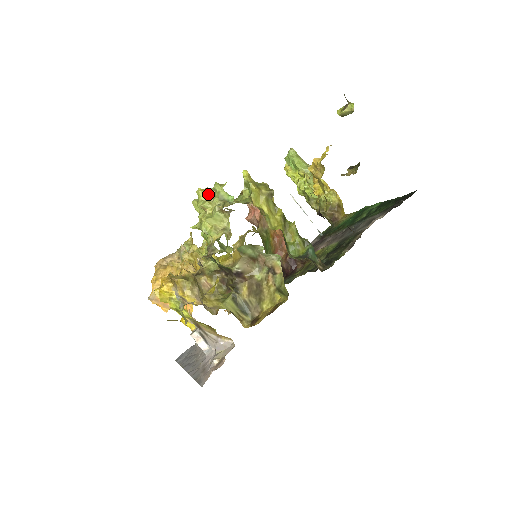
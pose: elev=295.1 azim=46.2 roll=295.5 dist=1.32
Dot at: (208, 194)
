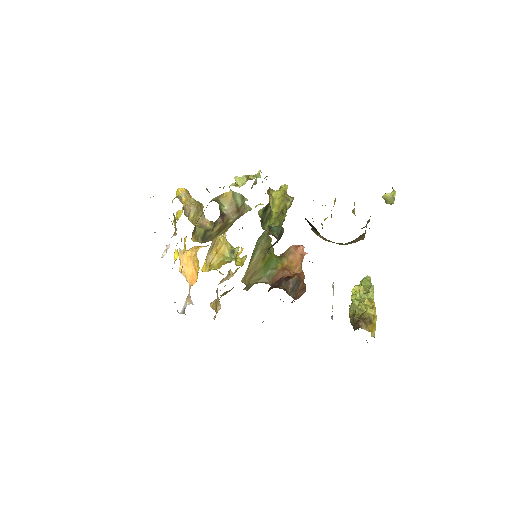
Dot at: (252, 177)
